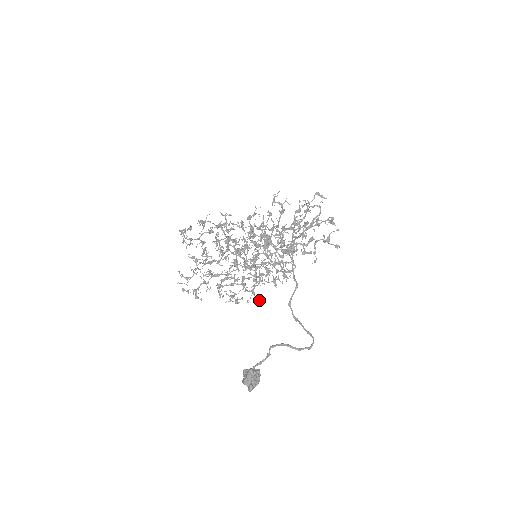
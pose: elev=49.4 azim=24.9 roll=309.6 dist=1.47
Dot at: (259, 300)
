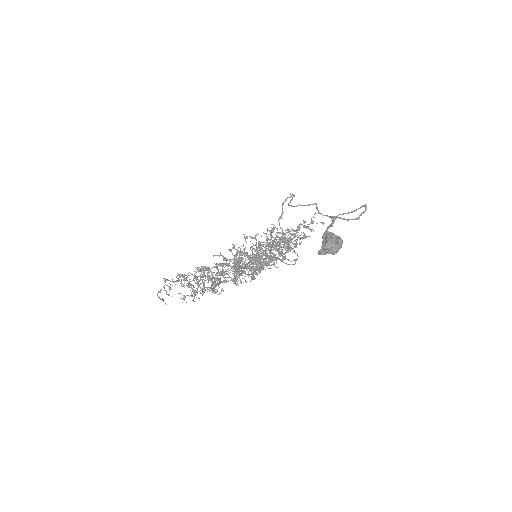
Dot at: (285, 255)
